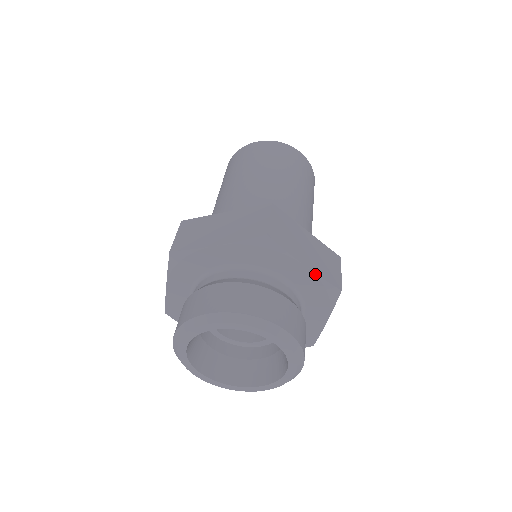
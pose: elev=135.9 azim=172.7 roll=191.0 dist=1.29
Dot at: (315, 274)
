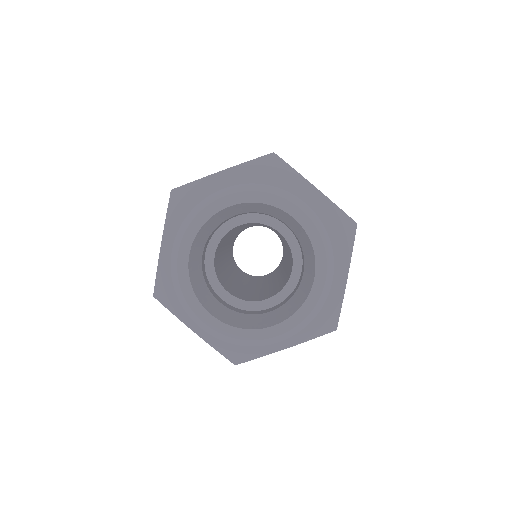
Dot at: (344, 292)
